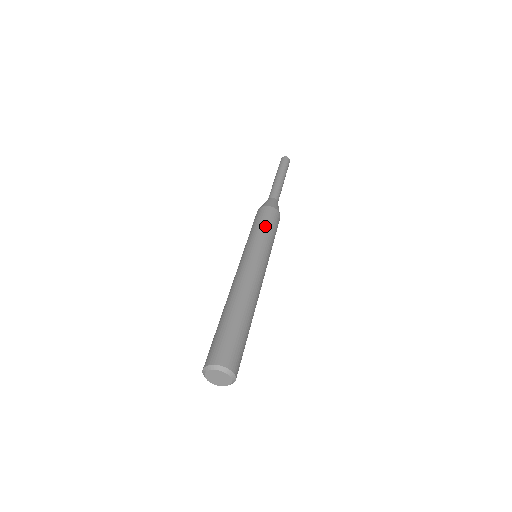
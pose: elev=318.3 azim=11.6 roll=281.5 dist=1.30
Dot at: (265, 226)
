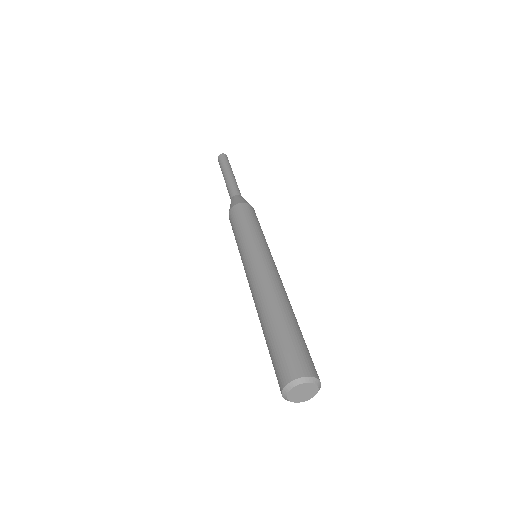
Dot at: (256, 224)
